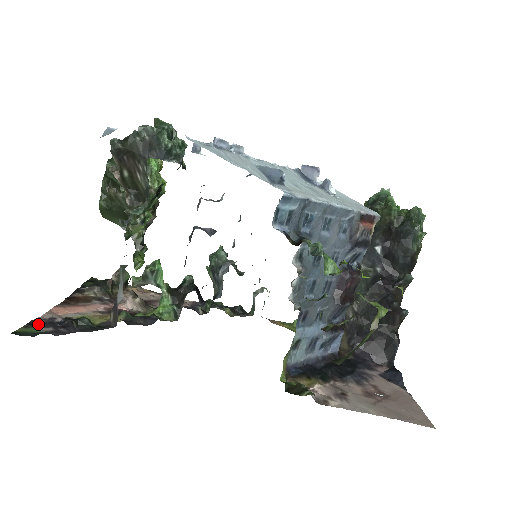
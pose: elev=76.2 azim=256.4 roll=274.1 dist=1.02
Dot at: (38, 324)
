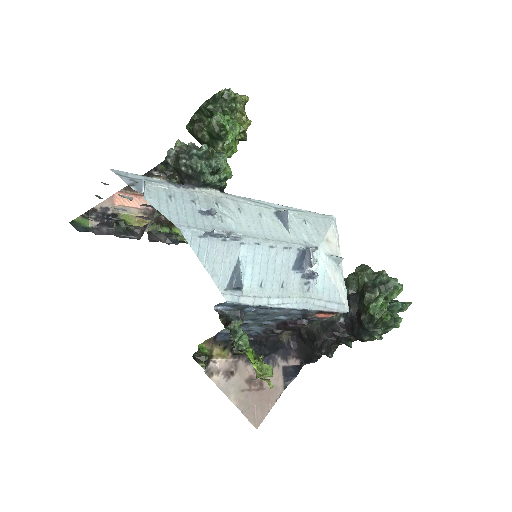
Dot at: (93, 215)
